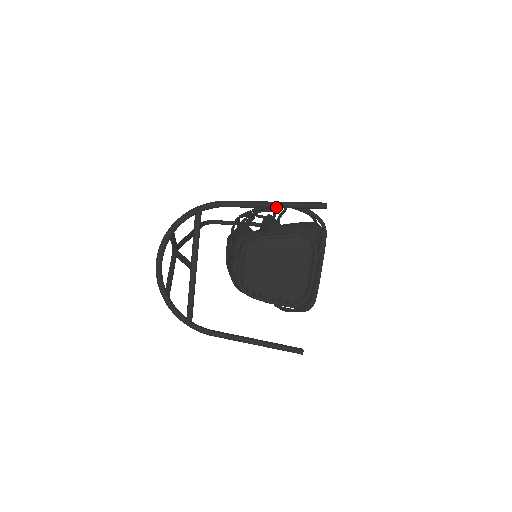
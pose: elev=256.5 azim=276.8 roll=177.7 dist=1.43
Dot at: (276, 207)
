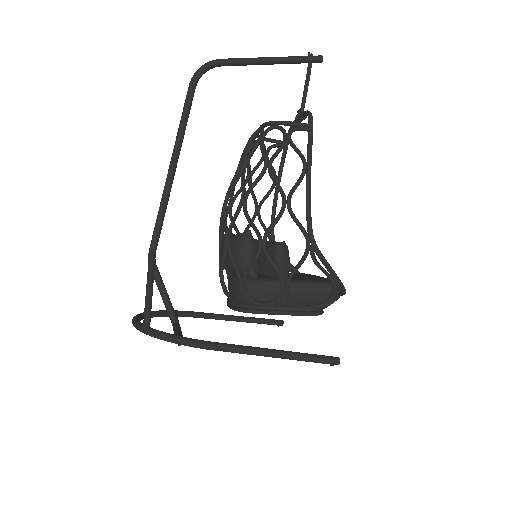
Dot at: (276, 356)
